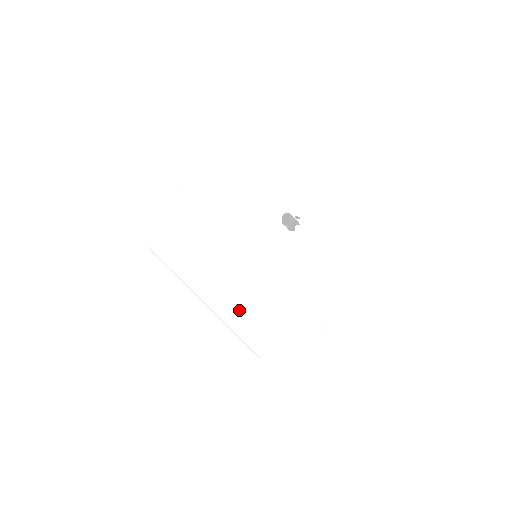
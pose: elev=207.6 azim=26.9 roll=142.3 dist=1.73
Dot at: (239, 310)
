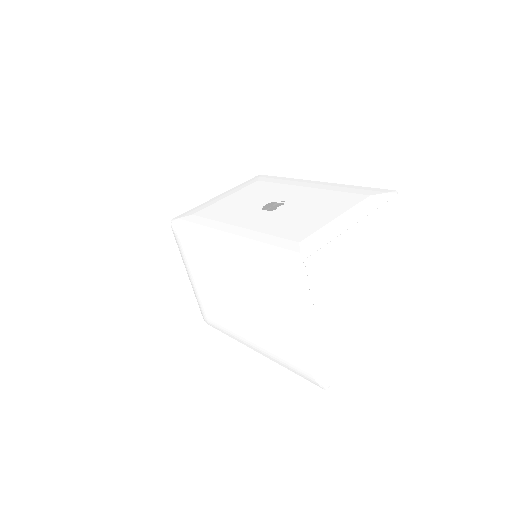
Dot at: (264, 324)
